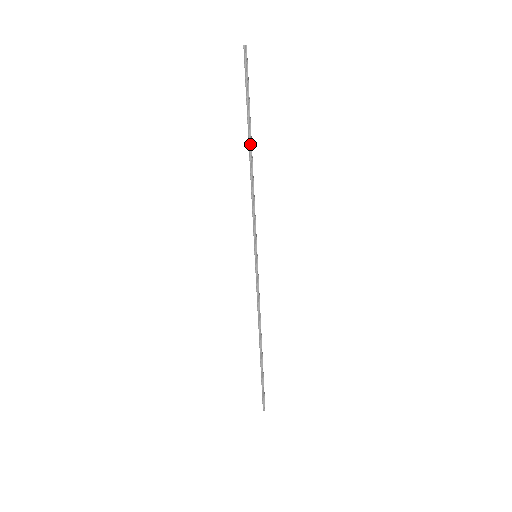
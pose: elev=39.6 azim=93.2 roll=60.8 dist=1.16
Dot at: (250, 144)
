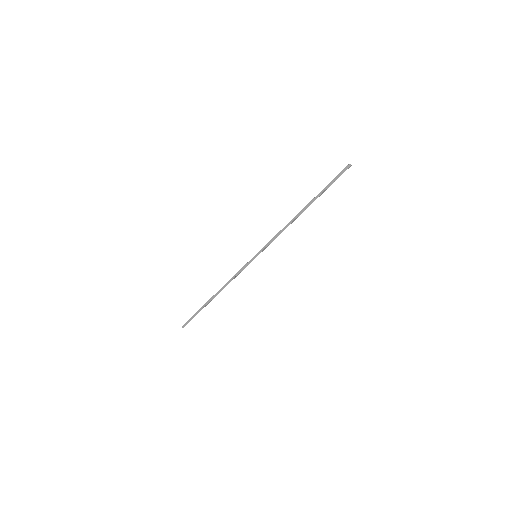
Dot at: (307, 207)
